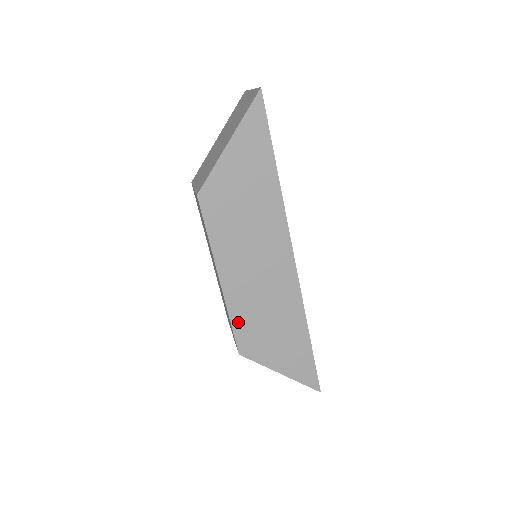
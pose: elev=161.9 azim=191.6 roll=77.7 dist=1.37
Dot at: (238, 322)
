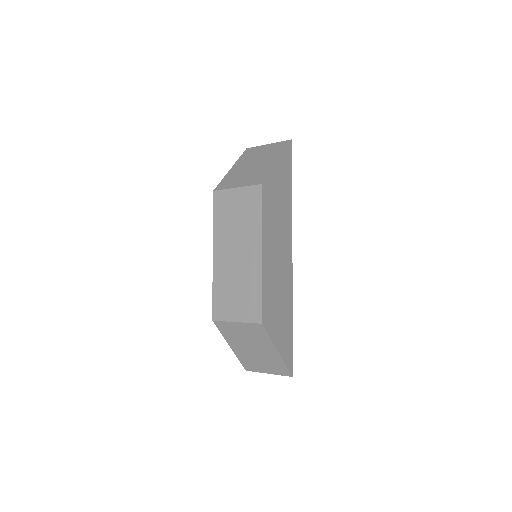
Dot at: (265, 293)
